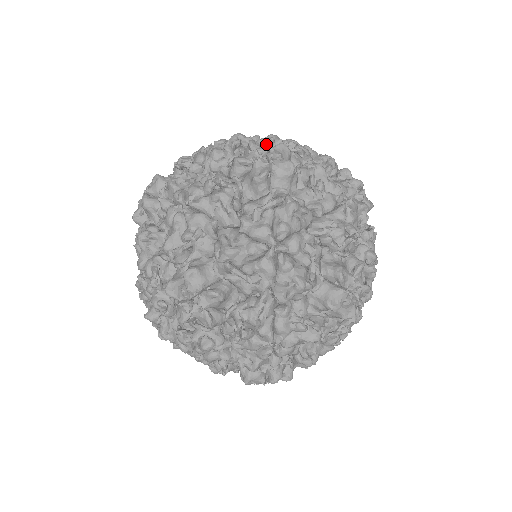
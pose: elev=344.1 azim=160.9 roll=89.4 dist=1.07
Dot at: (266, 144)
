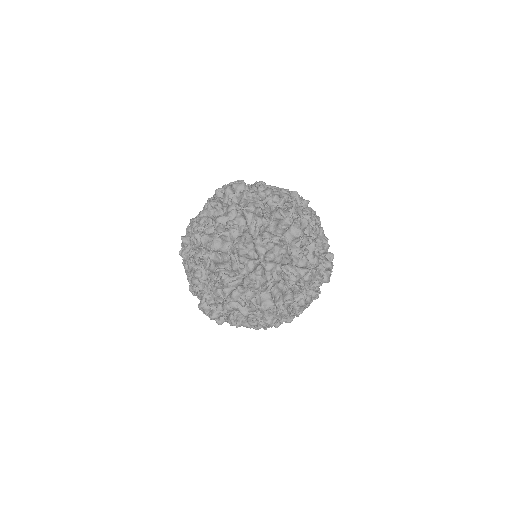
Dot at: occluded
